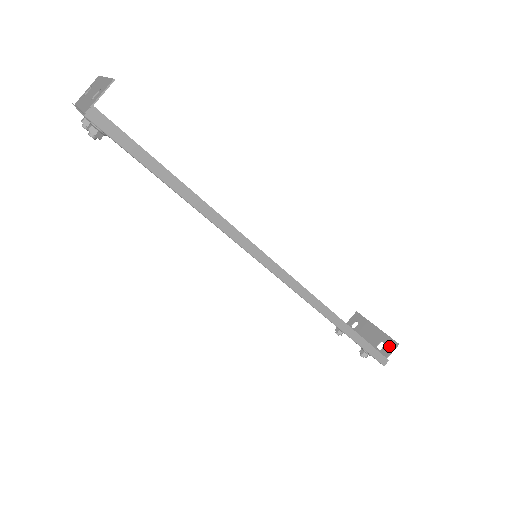
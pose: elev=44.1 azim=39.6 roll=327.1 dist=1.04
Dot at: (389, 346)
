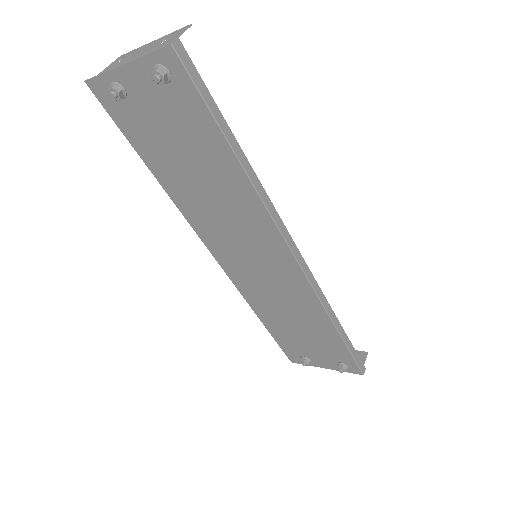
Dot at: occluded
